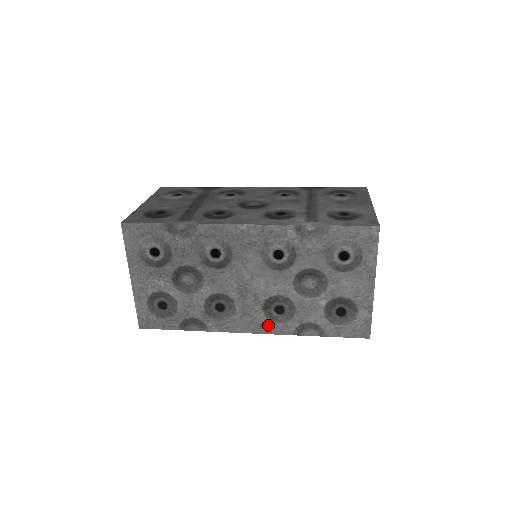
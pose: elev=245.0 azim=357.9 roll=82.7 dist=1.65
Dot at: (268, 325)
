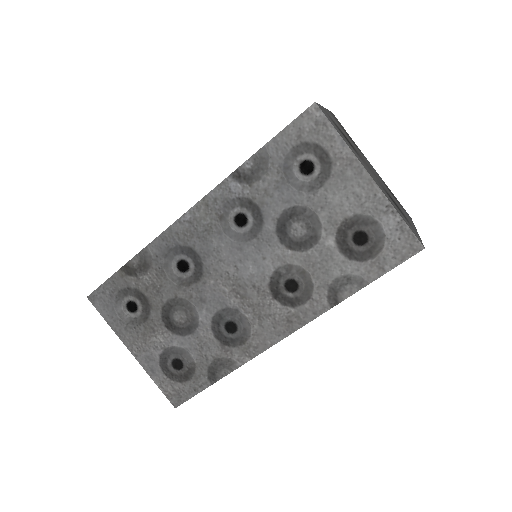
Dot at: (294, 314)
